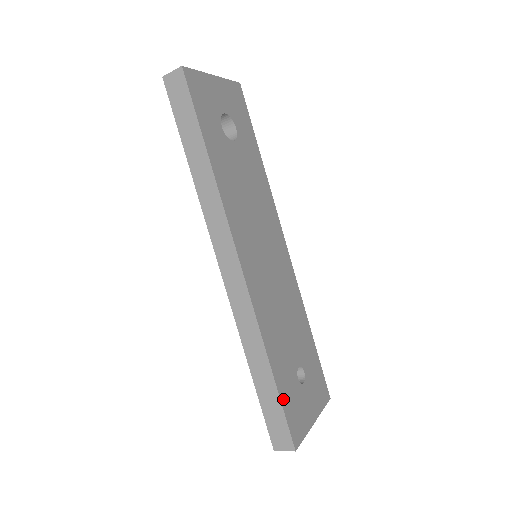
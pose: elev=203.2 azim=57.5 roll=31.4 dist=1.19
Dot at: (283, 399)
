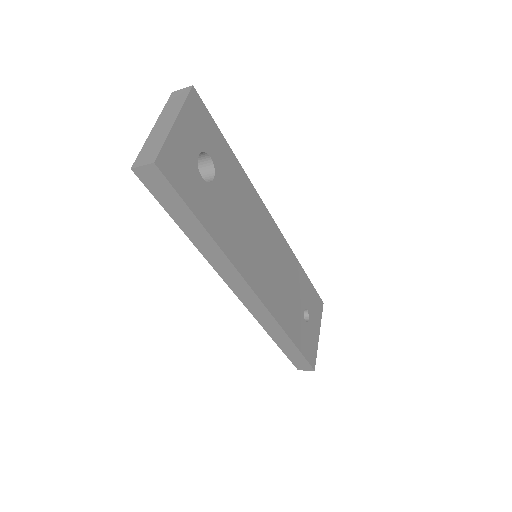
Dot at: (302, 349)
